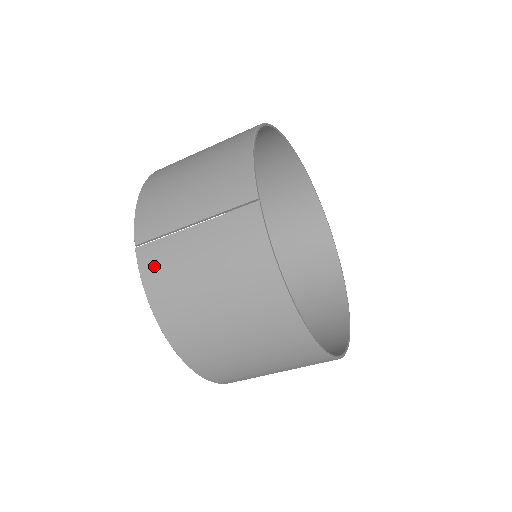
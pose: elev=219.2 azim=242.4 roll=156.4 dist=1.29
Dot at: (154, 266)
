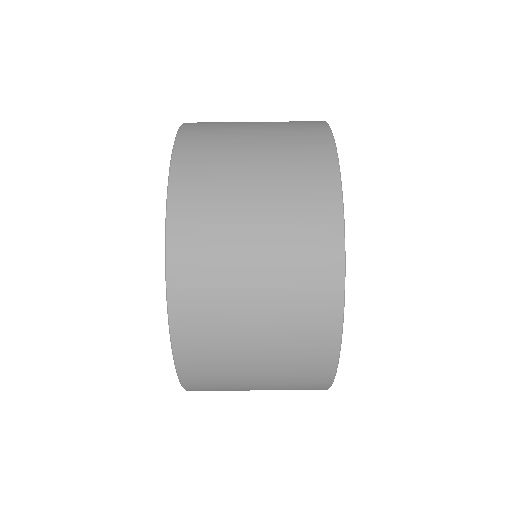
Dot at: occluded
